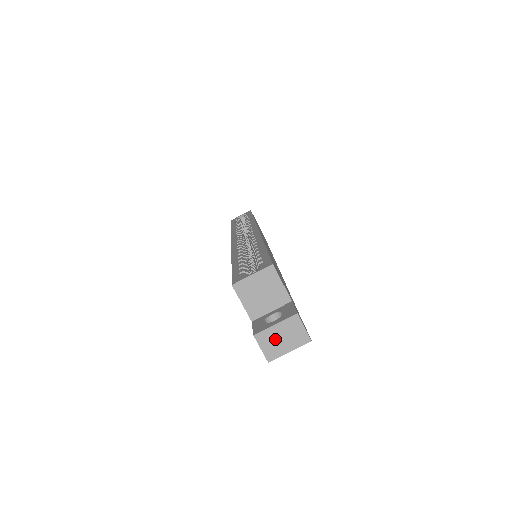
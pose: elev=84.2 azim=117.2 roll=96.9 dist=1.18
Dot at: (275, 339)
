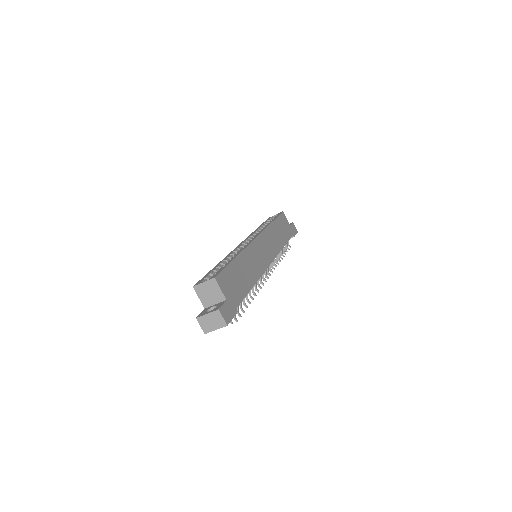
Dot at: (207, 322)
